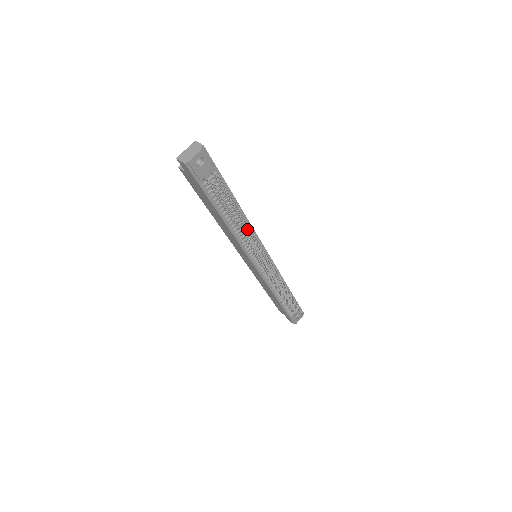
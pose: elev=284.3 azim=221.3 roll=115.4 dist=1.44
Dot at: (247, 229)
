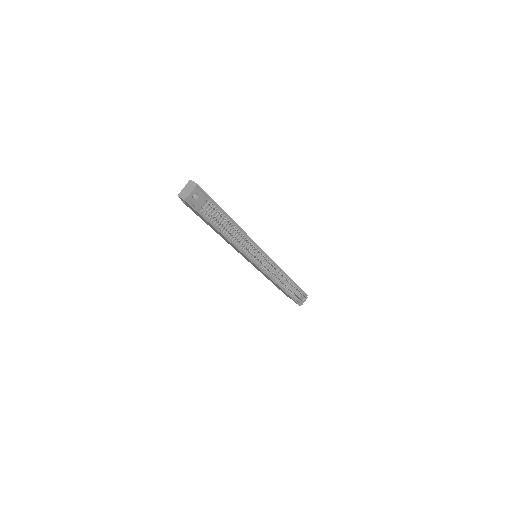
Dot at: (243, 238)
